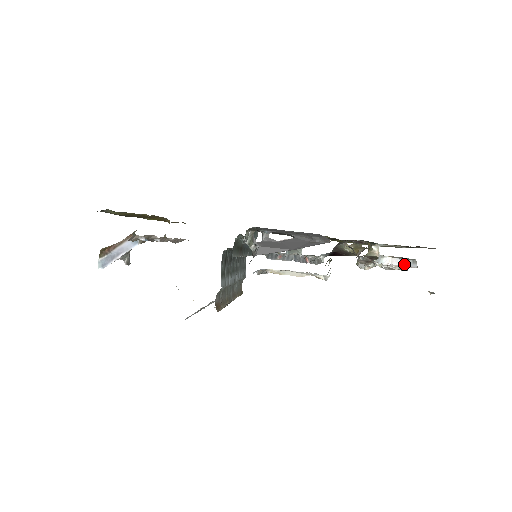
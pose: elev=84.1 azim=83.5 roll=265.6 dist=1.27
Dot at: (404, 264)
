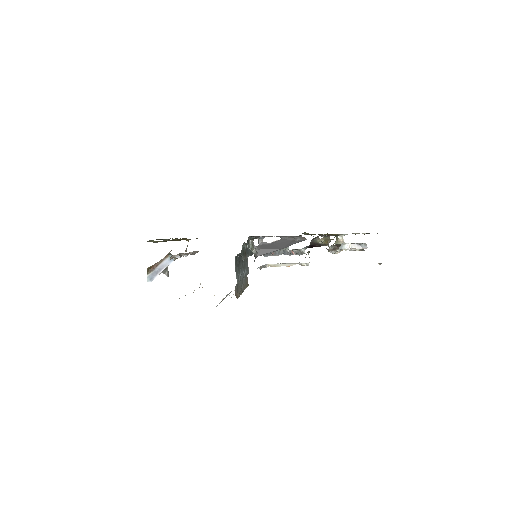
Dot at: (359, 247)
